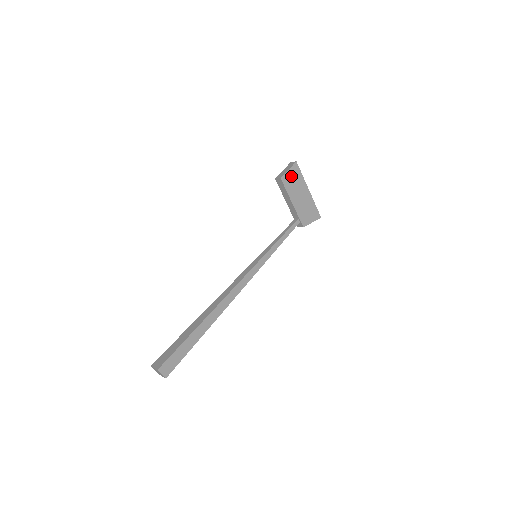
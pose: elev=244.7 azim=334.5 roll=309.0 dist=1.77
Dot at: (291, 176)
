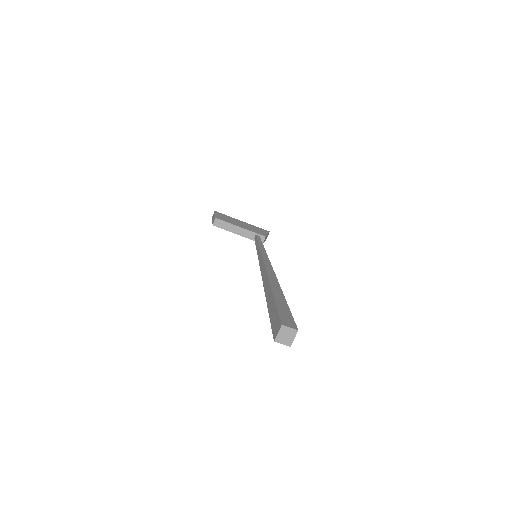
Dot at: (221, 217)
